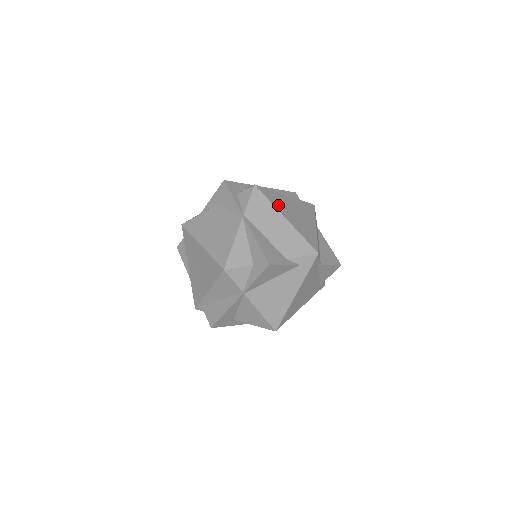
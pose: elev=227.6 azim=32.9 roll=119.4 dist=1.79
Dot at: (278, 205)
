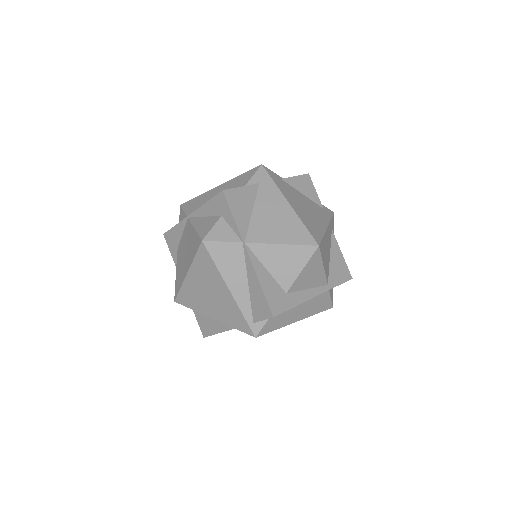
Dot at: occluded
